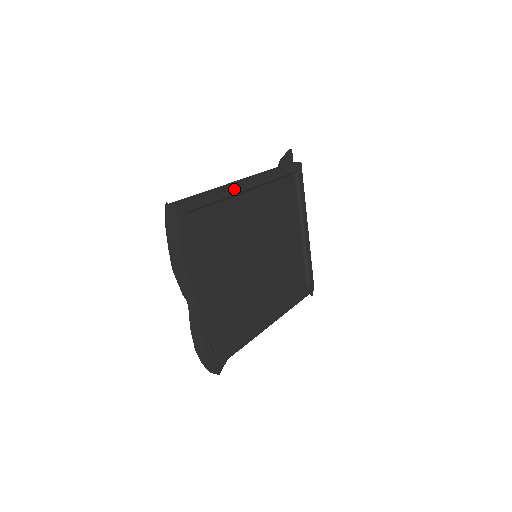
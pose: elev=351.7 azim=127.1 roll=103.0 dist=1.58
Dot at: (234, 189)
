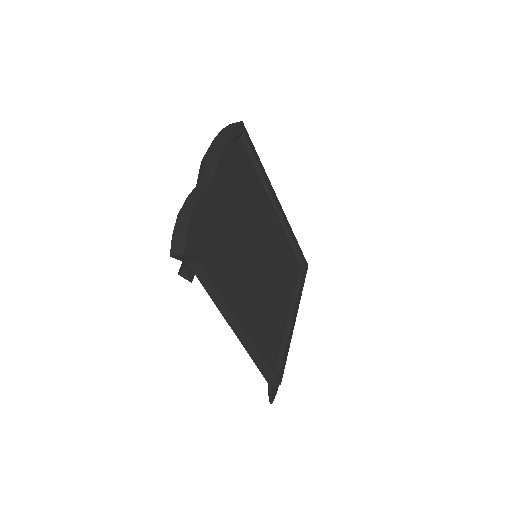
Dot at: (270, 186)
